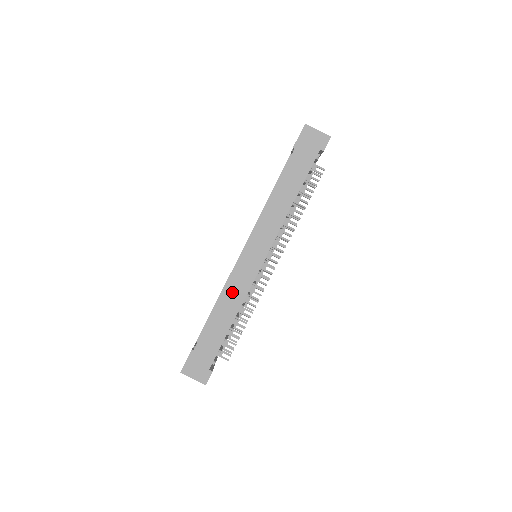
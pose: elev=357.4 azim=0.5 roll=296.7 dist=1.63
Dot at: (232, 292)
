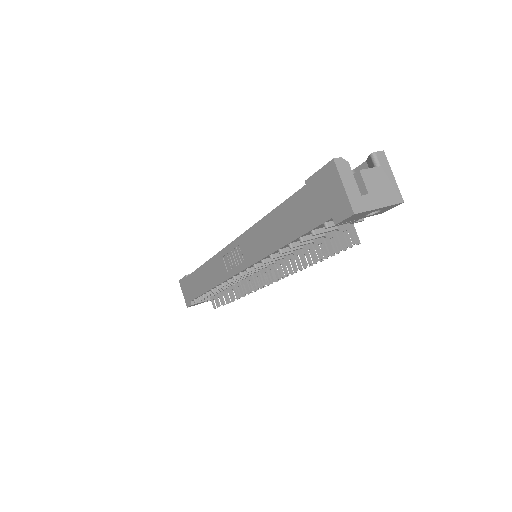
Dot at: (213, 268)
